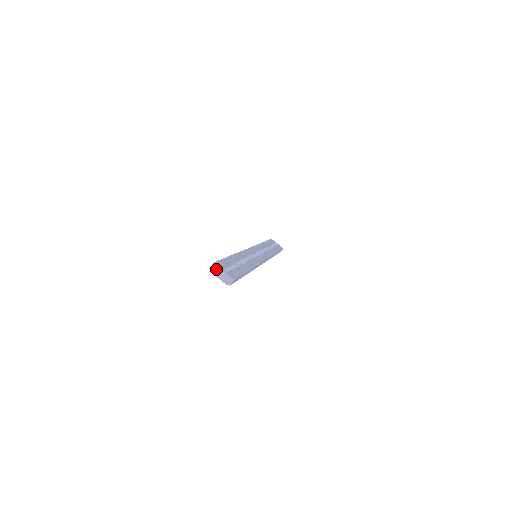
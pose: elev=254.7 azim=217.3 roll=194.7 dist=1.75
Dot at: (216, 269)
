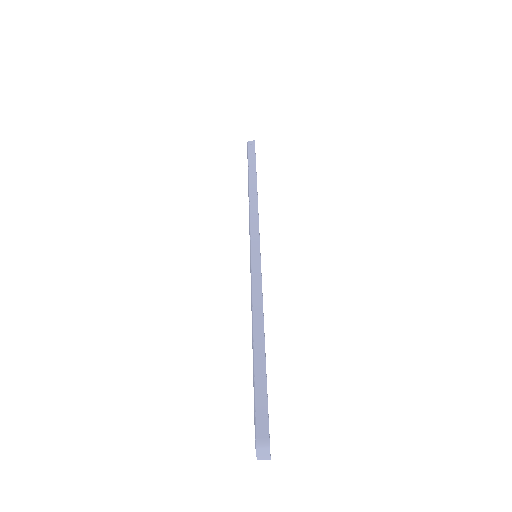
Dot at: (265, 450)
